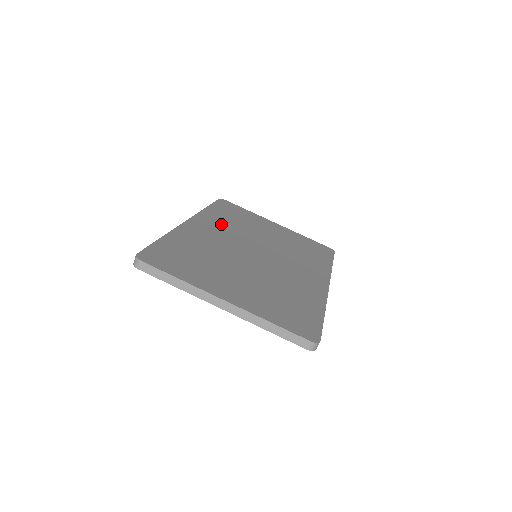
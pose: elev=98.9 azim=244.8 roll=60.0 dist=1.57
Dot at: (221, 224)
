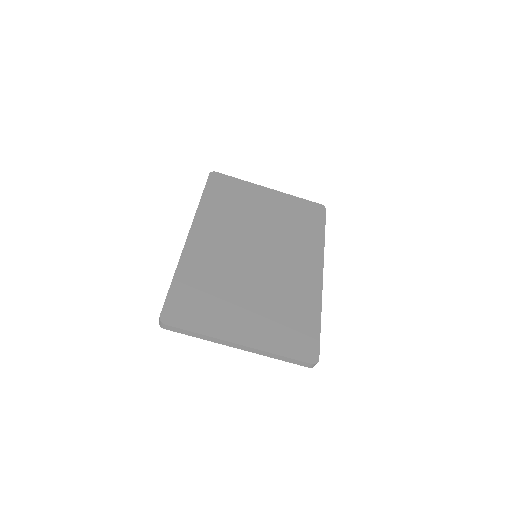
Dot at: (219, 222)
